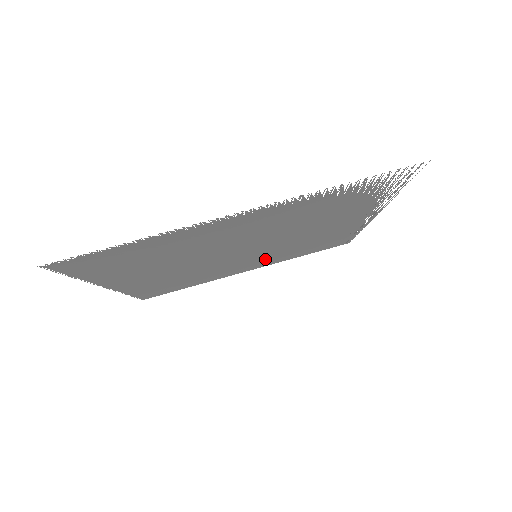
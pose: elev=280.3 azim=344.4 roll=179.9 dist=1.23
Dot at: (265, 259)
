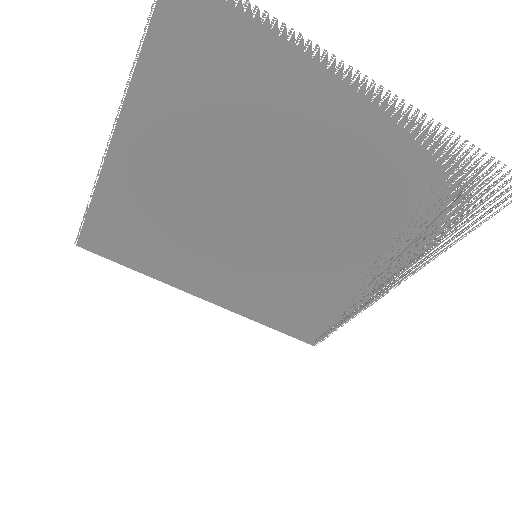
Dot at: occluded
